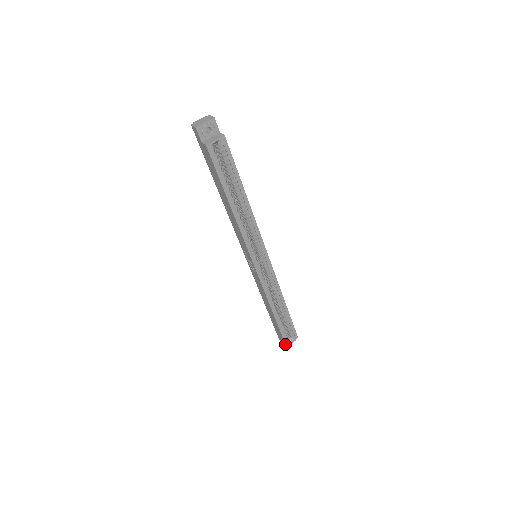
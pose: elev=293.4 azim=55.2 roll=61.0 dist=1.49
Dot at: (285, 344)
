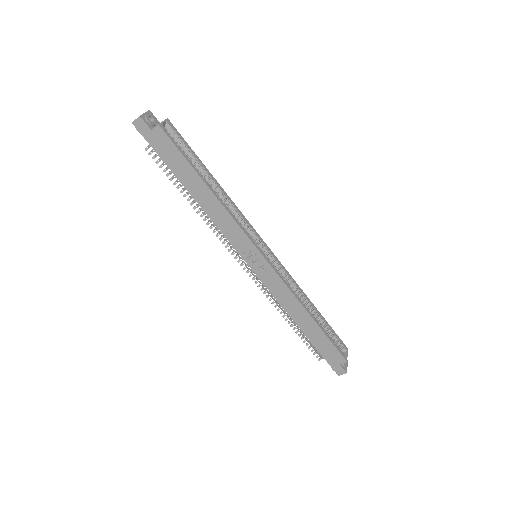
Dot at: (344, 360)
